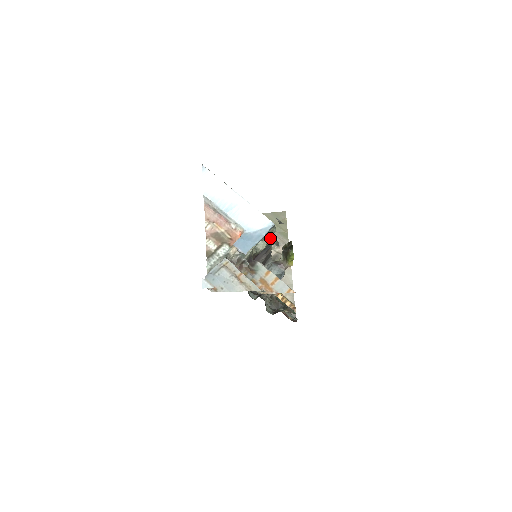
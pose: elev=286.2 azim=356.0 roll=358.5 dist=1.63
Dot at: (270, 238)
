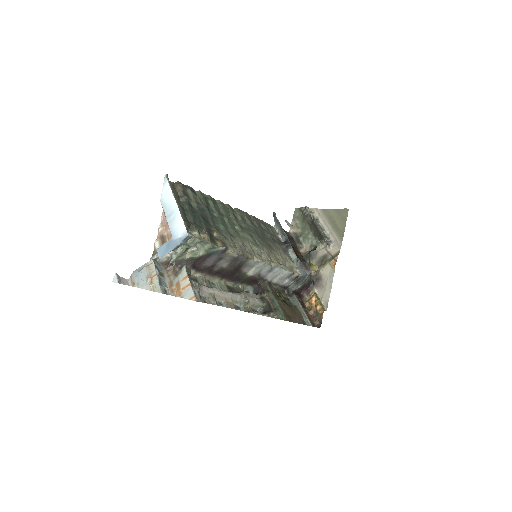
Dot at: (207, 245)
